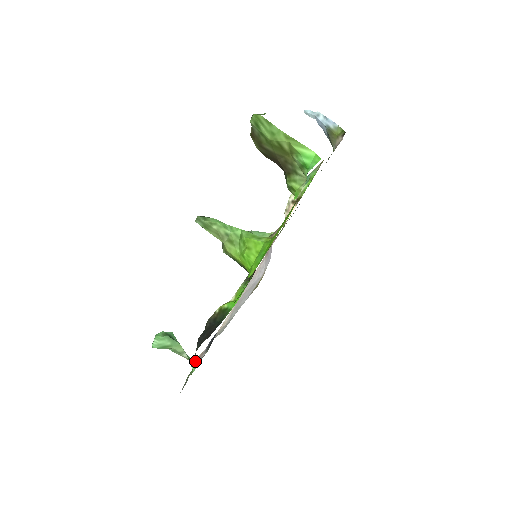
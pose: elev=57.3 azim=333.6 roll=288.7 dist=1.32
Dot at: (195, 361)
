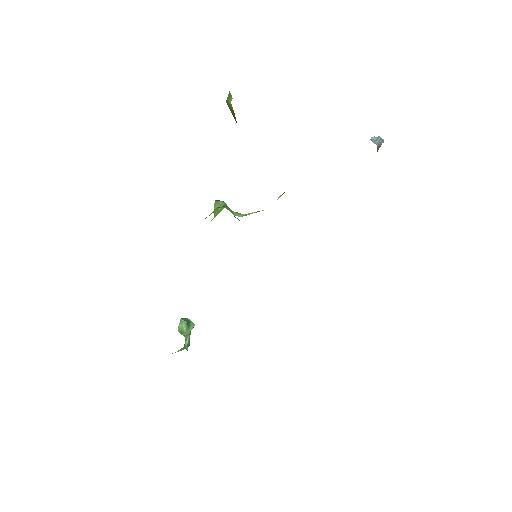
Dot at: (184, 348)
